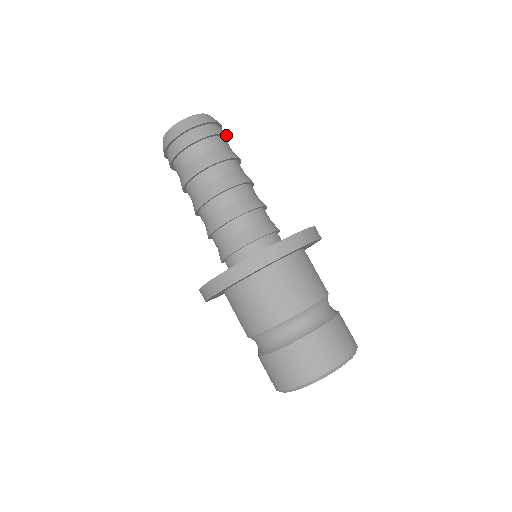
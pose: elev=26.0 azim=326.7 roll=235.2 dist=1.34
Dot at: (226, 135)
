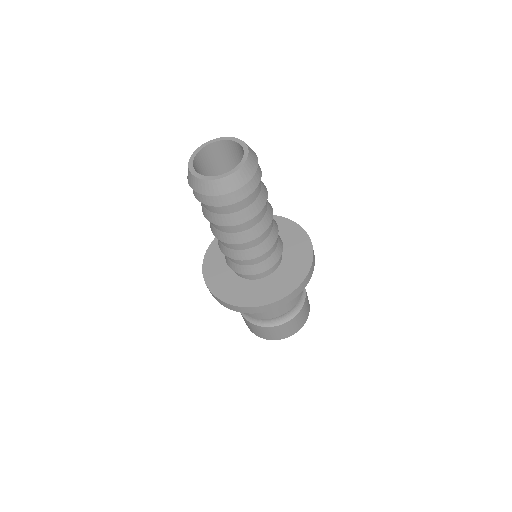
Dot at: occluded
